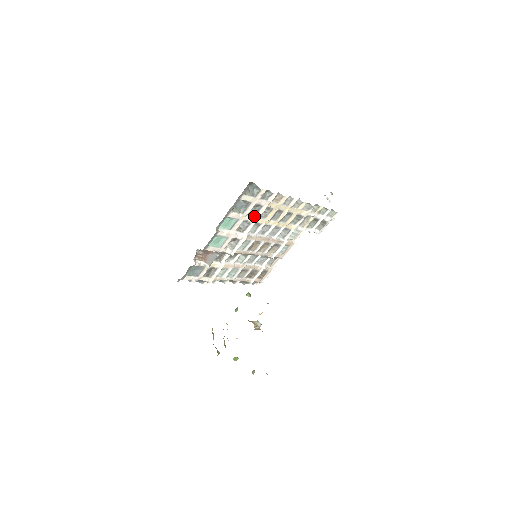
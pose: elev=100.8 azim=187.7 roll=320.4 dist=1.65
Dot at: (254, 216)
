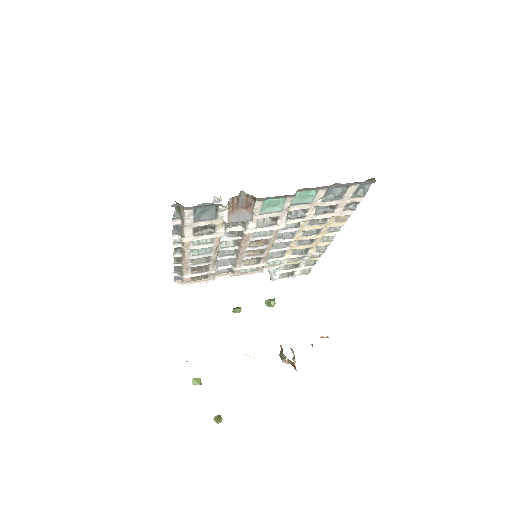
Dot at: (315, 214)
